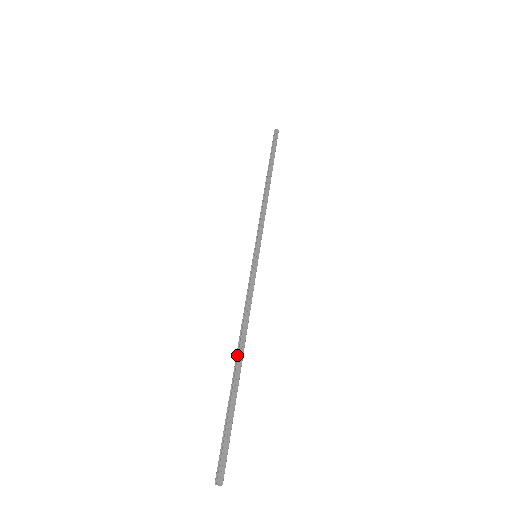
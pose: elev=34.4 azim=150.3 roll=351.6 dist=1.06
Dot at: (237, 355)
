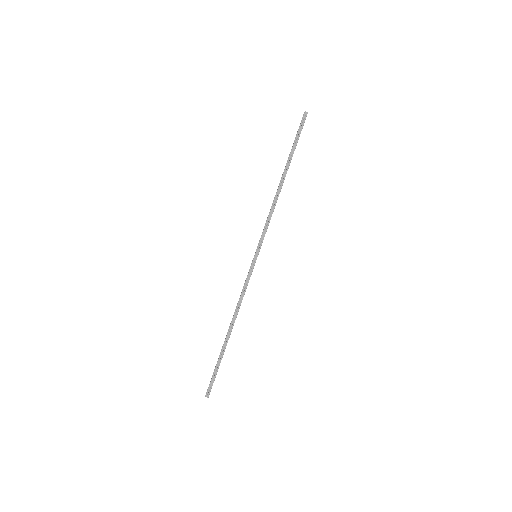
Dot at: (229, 329)
